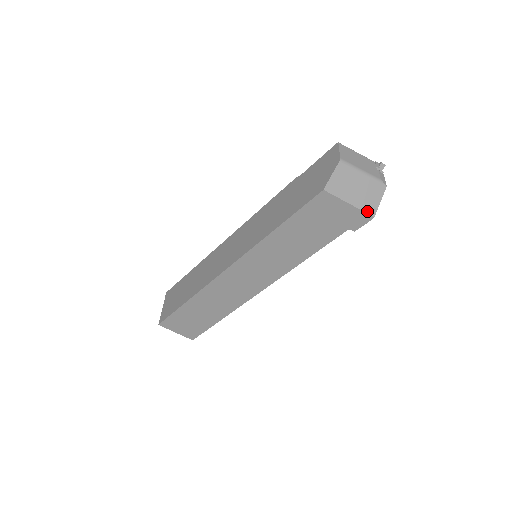
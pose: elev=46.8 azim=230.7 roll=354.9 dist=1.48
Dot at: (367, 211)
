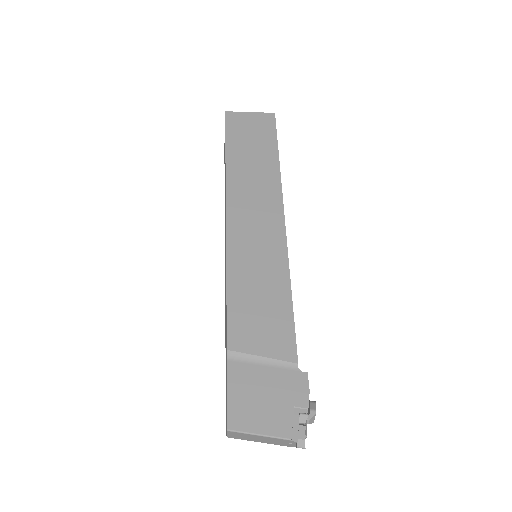
Dot at: occluded
